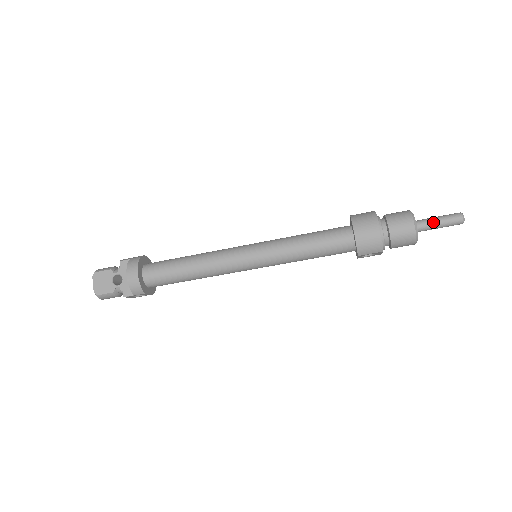
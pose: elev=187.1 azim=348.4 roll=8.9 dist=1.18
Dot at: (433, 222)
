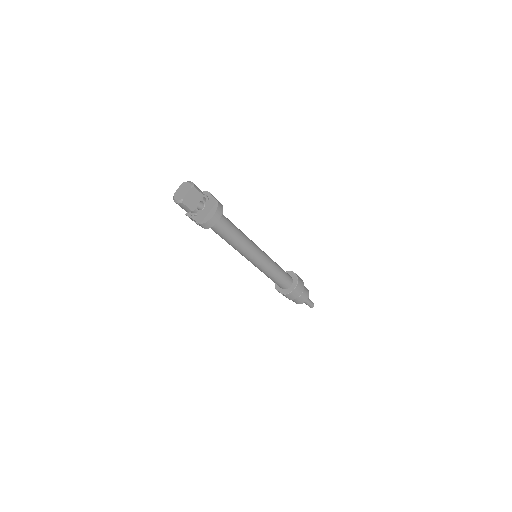
Dot at: (308, 301)
